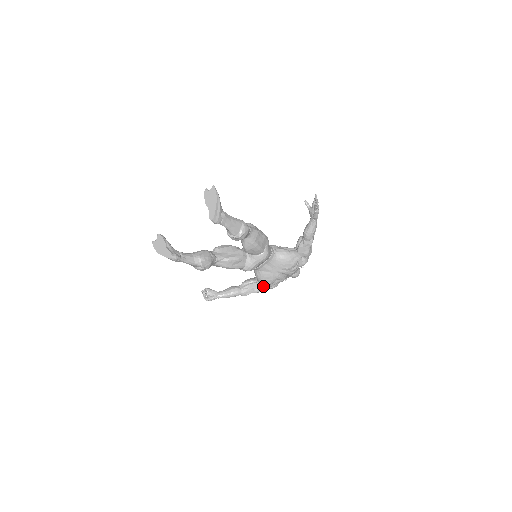
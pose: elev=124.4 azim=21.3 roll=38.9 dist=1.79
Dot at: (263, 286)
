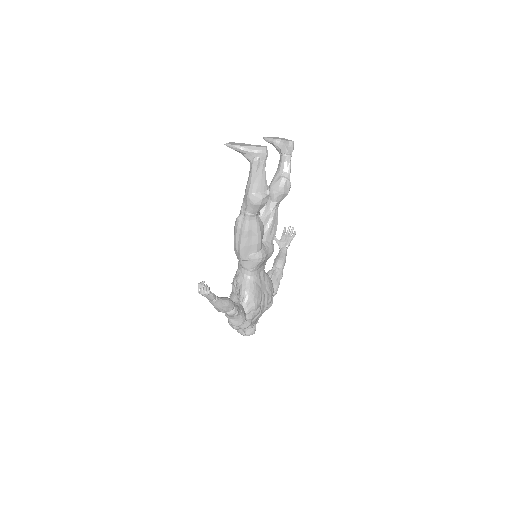
Dot at: (245, 314)
